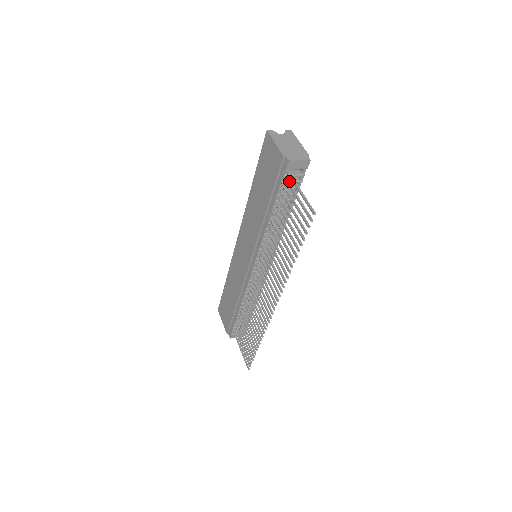
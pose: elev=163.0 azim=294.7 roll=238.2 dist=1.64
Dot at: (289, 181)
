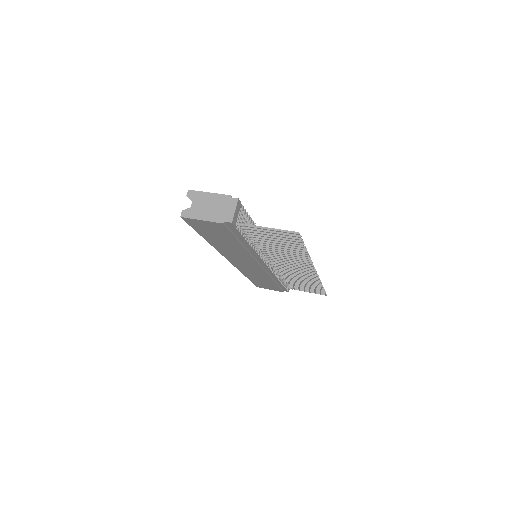
Dot at: occluded
